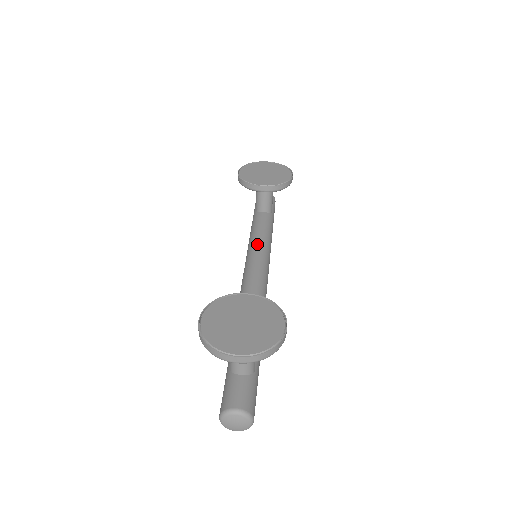
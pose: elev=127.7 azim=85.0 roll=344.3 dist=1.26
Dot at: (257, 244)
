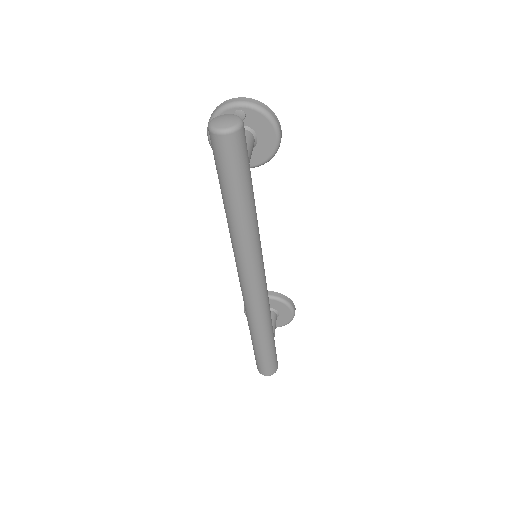
Dot at: occluded
